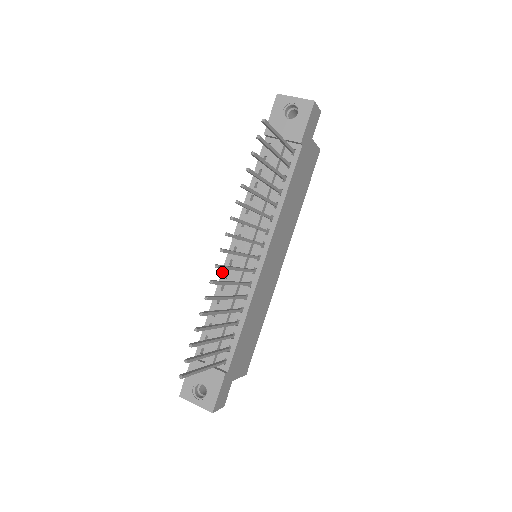
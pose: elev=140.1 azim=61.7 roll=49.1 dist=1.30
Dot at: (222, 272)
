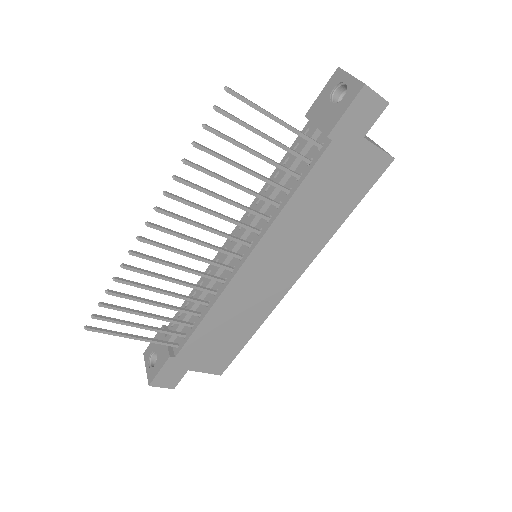
Dot at: (216, 256)
